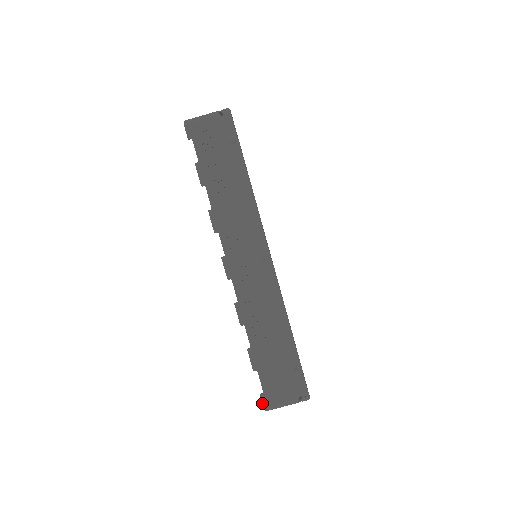
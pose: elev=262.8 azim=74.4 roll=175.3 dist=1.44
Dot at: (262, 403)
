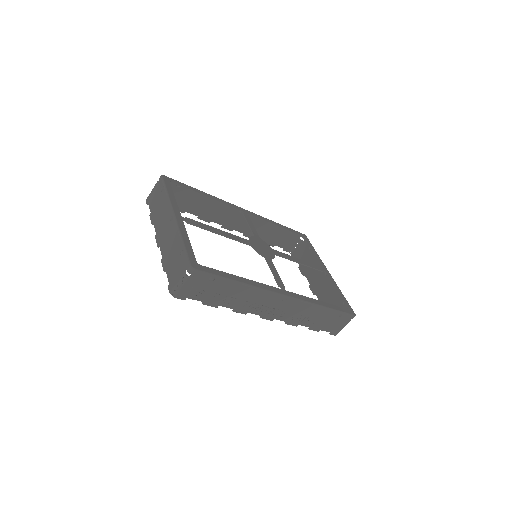
Dot at: occluded
